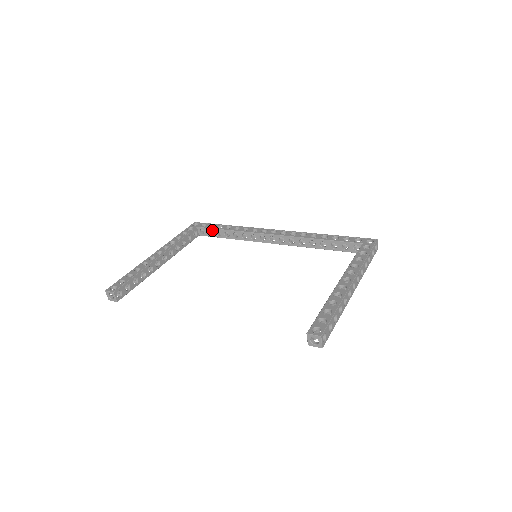
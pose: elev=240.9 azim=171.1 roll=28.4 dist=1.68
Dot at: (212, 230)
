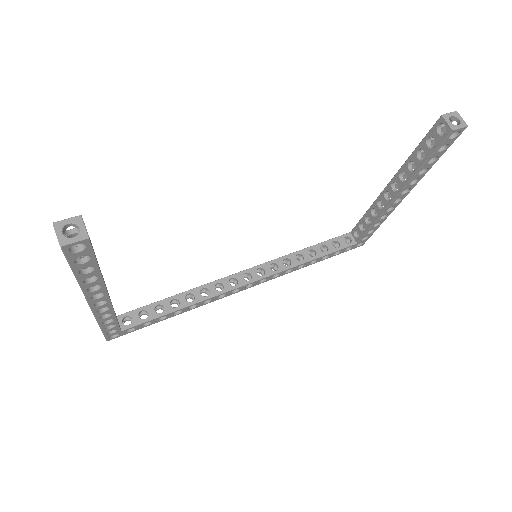
Dot at: (147, 308)
